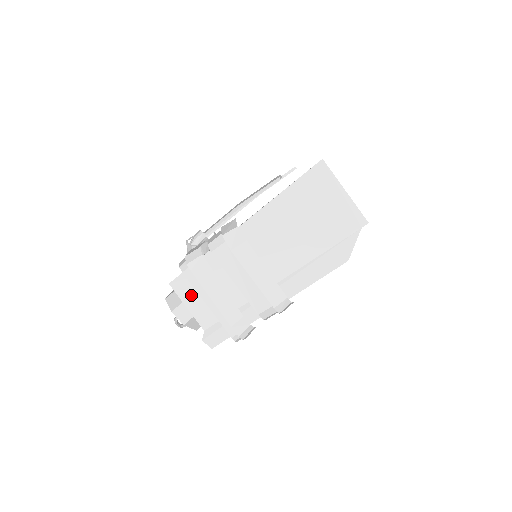
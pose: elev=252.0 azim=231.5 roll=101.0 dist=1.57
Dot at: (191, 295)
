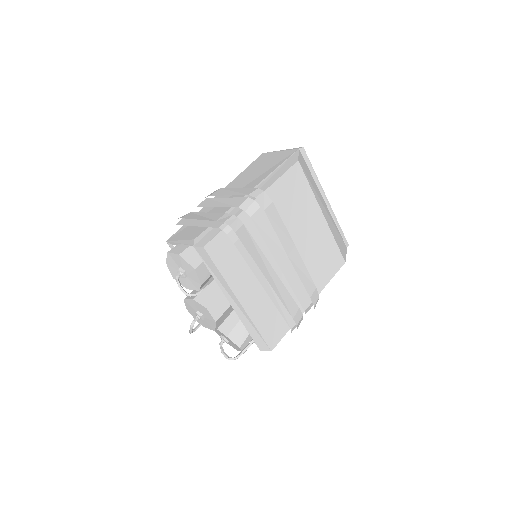
Dot at: (183, 234)
